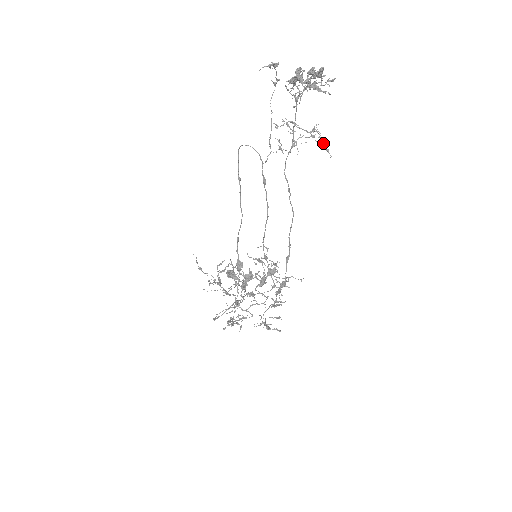
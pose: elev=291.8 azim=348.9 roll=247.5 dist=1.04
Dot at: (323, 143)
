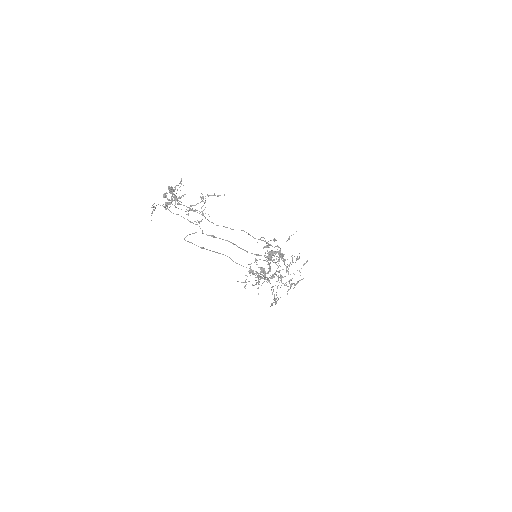
Dot at: occluded
